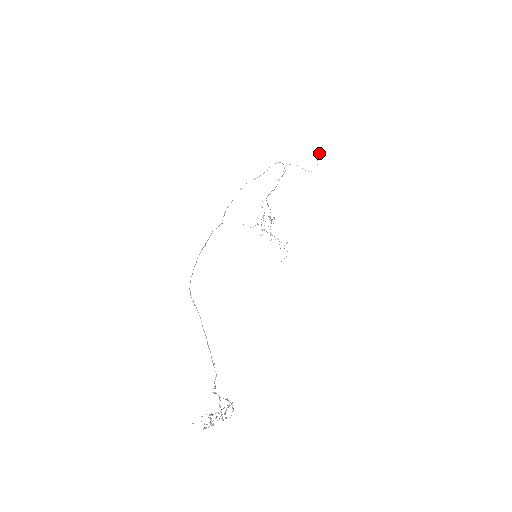
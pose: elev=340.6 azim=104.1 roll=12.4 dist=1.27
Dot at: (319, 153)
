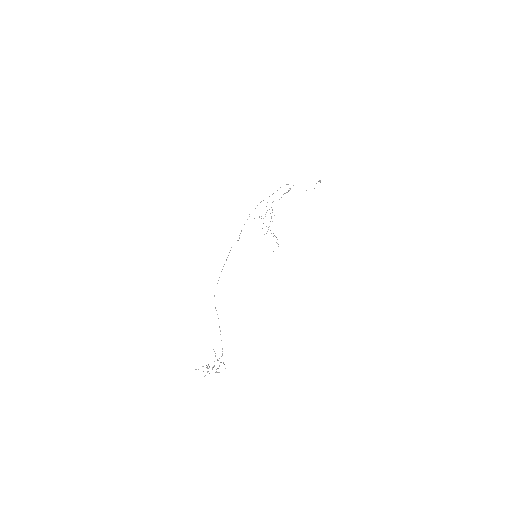
Dot at: (319, 180)
